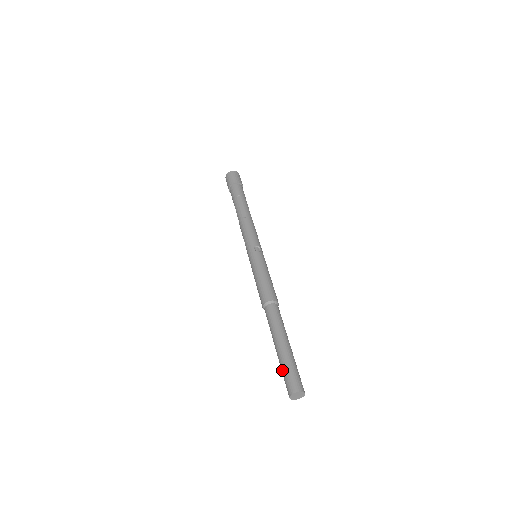
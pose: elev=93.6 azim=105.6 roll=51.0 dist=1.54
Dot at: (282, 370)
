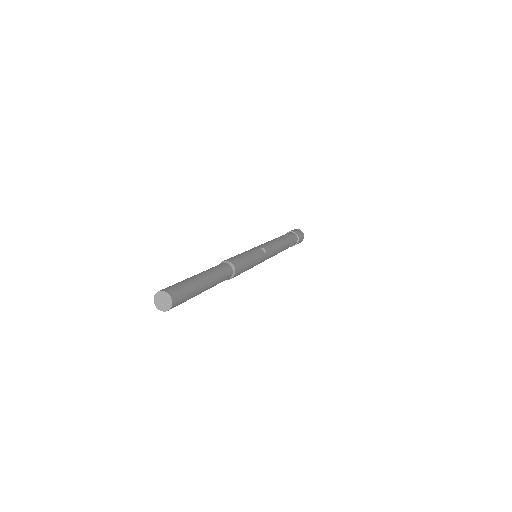
Dot at: (176, 283)
